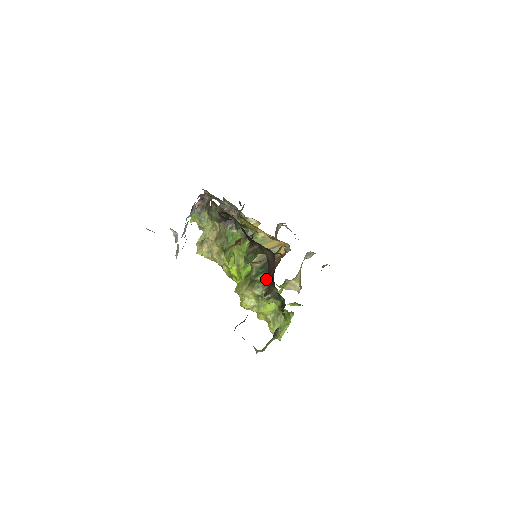
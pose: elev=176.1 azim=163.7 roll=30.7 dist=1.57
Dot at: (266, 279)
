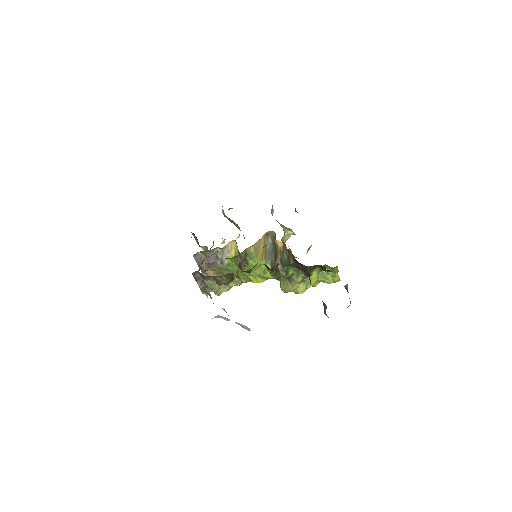
Dot at: occluded
